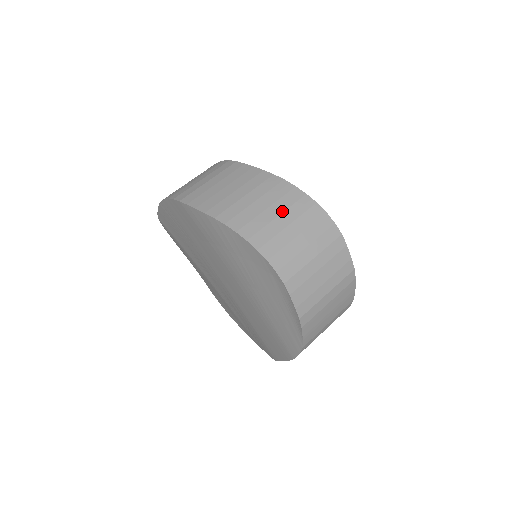
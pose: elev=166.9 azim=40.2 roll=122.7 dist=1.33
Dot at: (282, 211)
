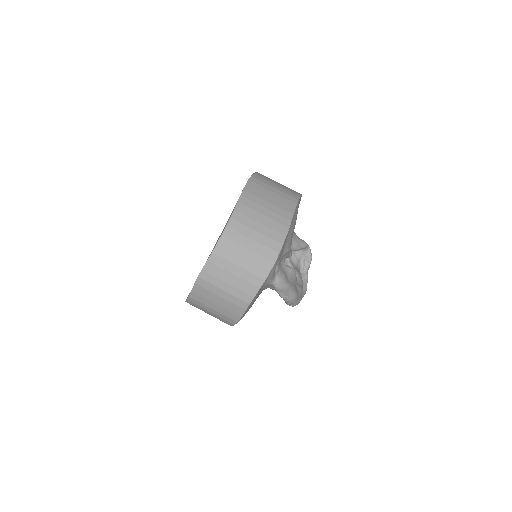
Dot at: (262, 233)
